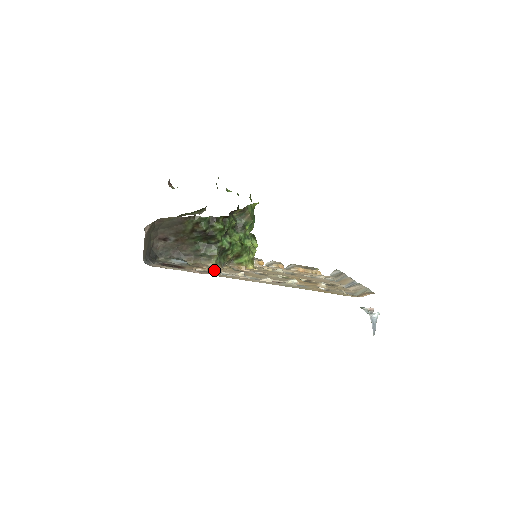
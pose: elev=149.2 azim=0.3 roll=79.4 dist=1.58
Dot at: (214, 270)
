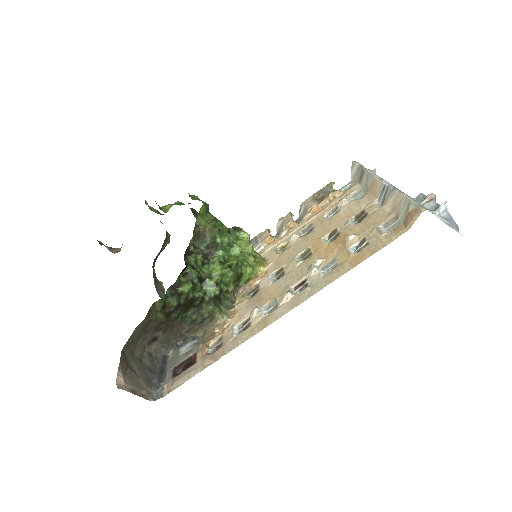
Dot at: (227, 329)
